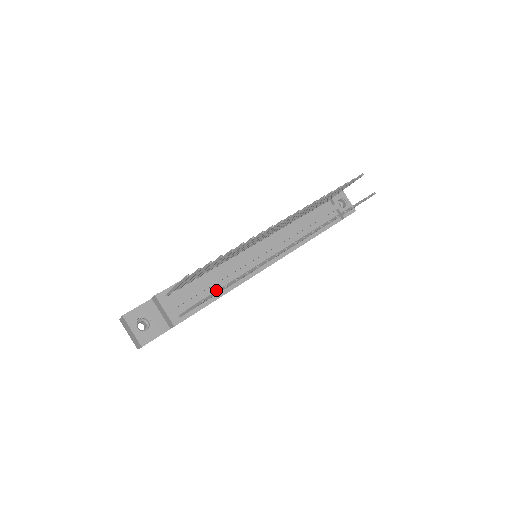
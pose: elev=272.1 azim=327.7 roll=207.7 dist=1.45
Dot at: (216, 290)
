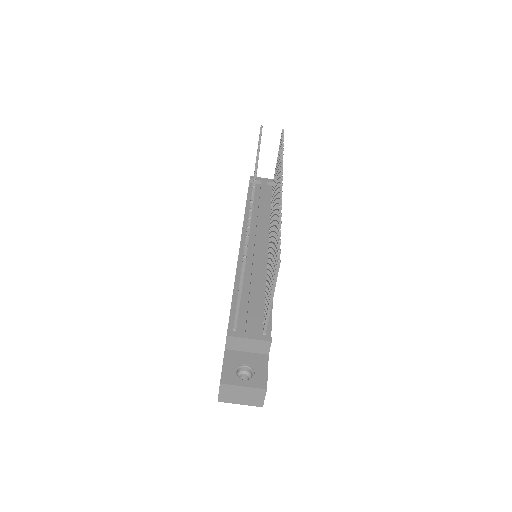
Dot at: (263, 293)
